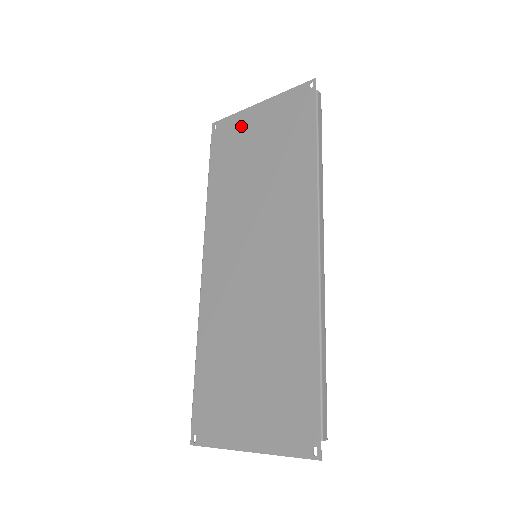
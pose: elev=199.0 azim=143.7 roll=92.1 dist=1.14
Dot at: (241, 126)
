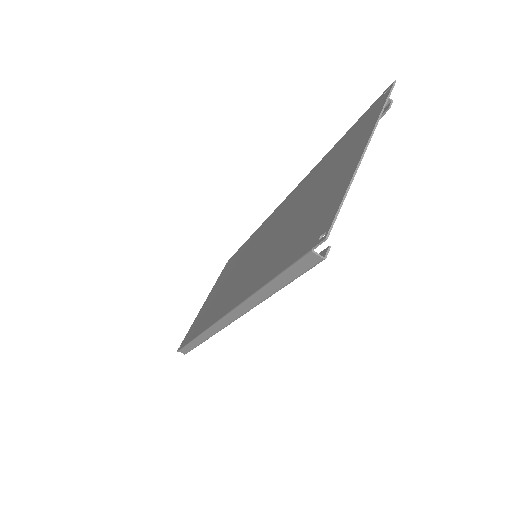
Dot at: (198, 316)
